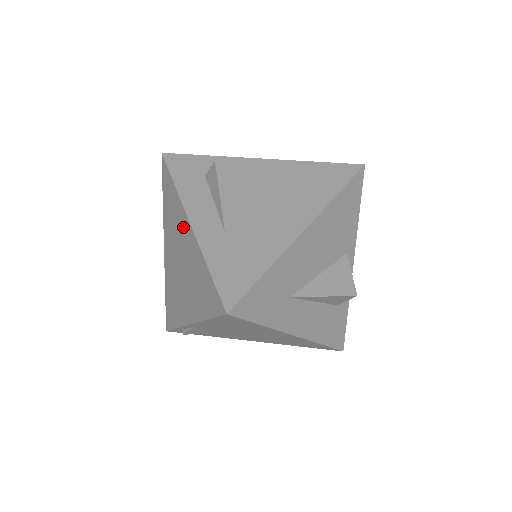
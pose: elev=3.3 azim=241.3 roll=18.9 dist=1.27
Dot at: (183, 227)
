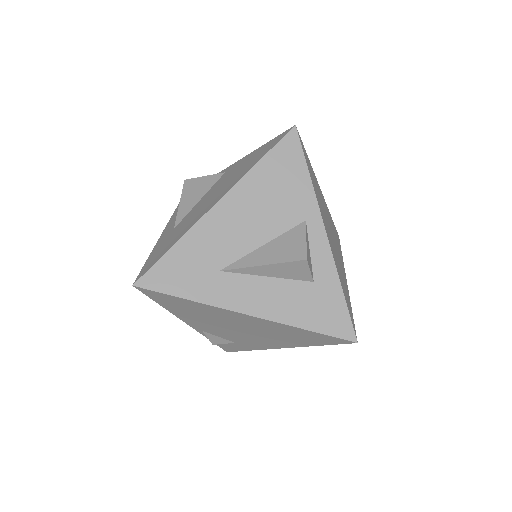
Dot at: occluded
